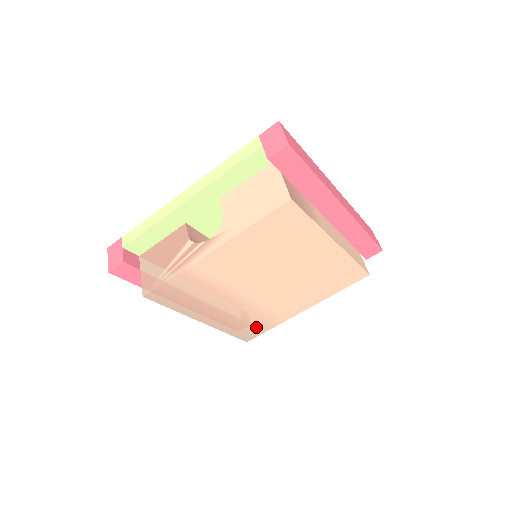
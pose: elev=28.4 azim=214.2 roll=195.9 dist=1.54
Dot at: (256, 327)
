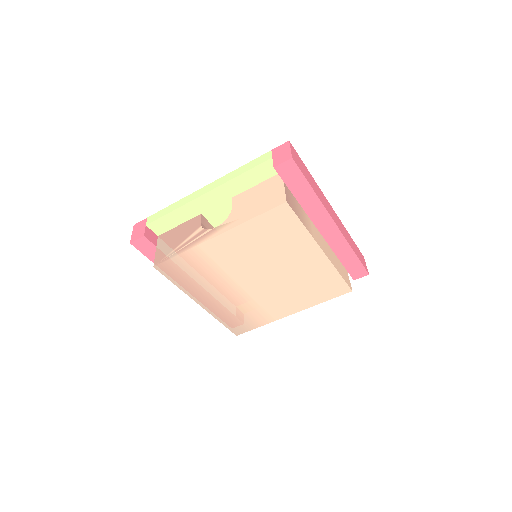
Dot at: (246, 322)
